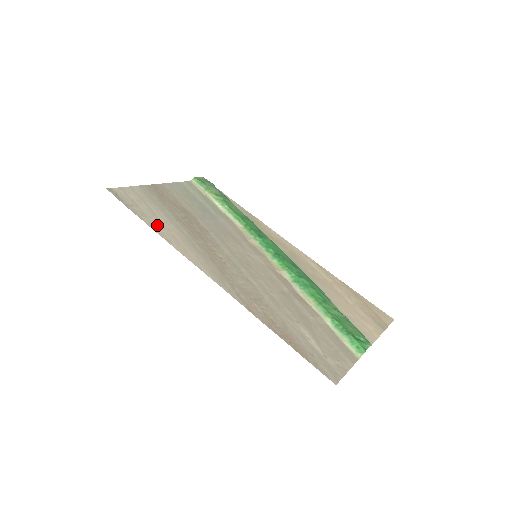
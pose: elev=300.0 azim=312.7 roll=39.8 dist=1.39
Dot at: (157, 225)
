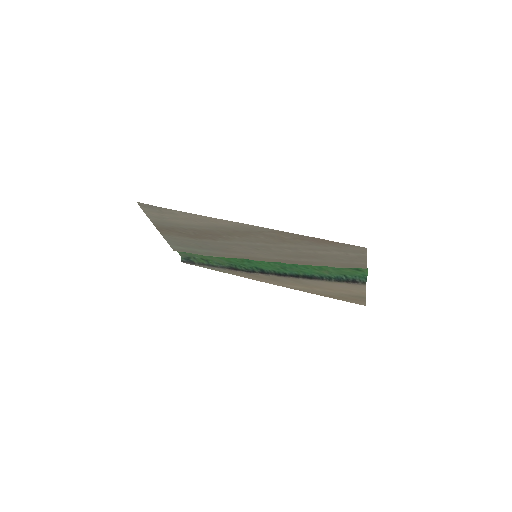
Dot at: (186, 216)
